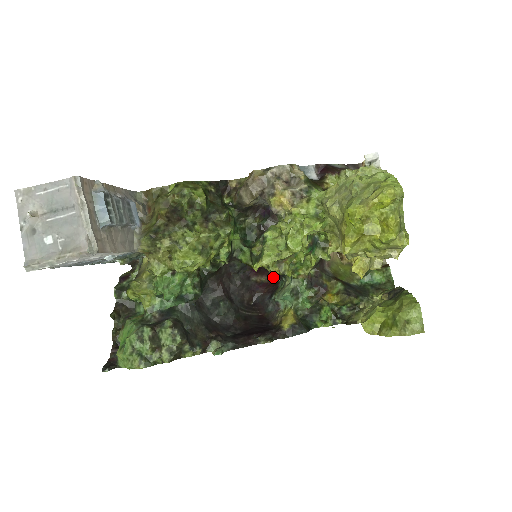
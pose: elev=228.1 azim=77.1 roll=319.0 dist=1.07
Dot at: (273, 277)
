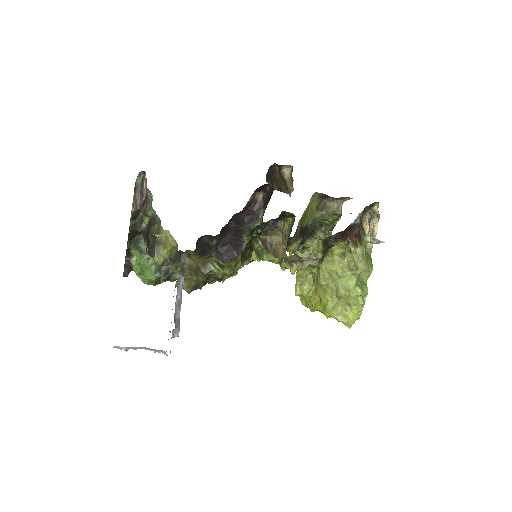
Dot at: (257, 192)
